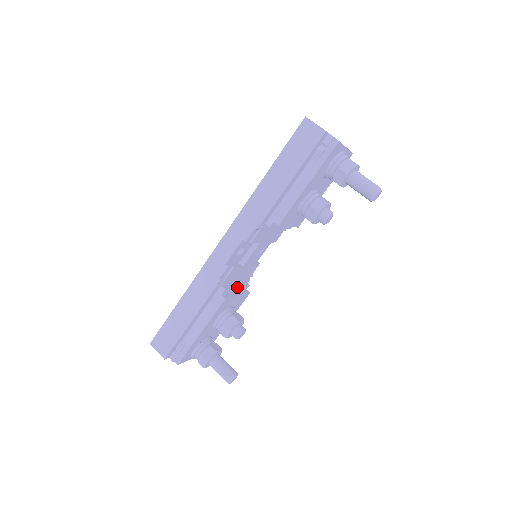
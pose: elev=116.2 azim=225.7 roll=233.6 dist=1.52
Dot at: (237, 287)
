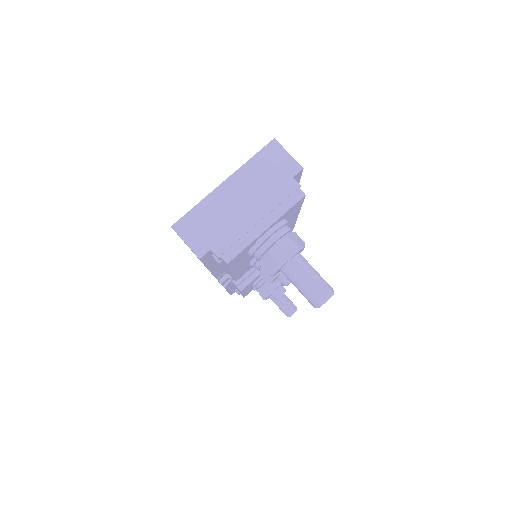
Dot at: occluded
